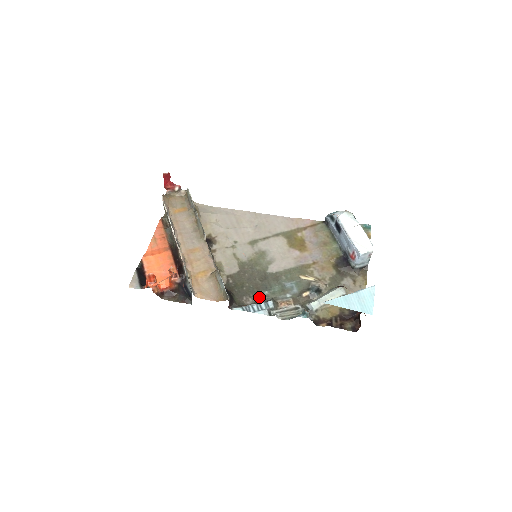
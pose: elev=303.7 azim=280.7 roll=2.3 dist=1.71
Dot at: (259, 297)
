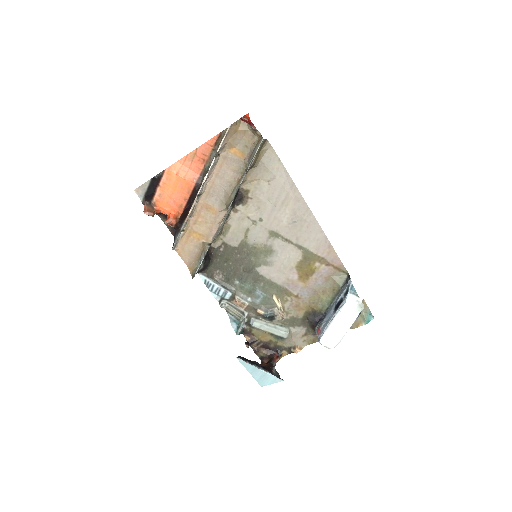
Dot at: (228, 281)
